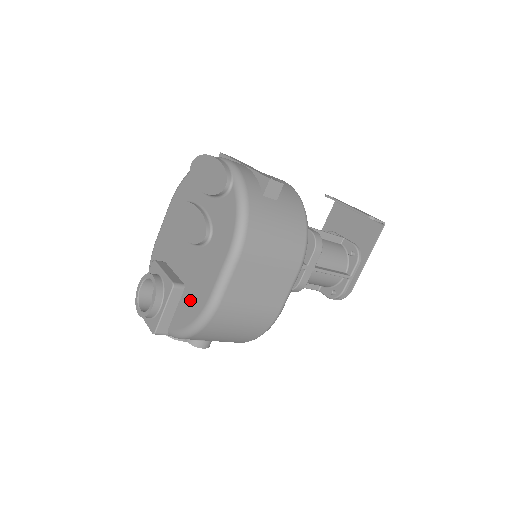
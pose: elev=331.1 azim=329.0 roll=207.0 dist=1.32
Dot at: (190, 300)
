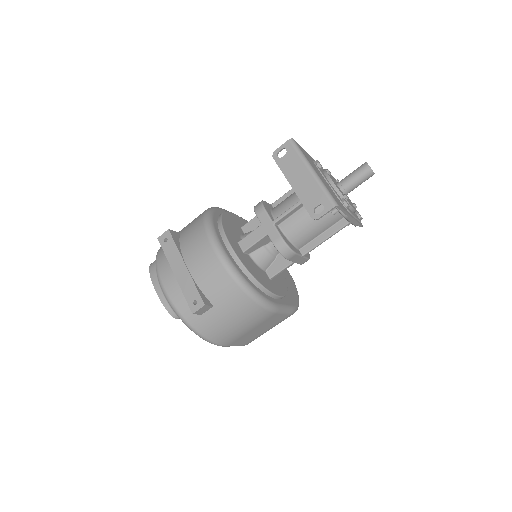
Dot at: occluded
